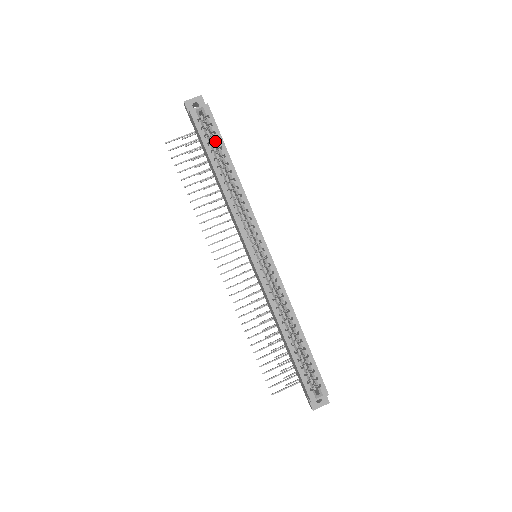
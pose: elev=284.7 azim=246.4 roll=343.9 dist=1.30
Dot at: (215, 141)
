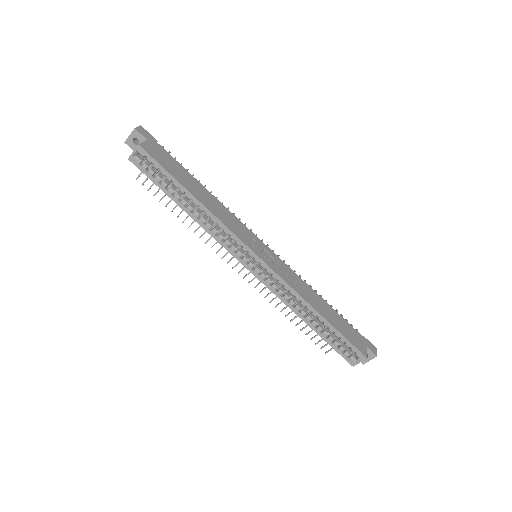
Dot at: (165, 175)
